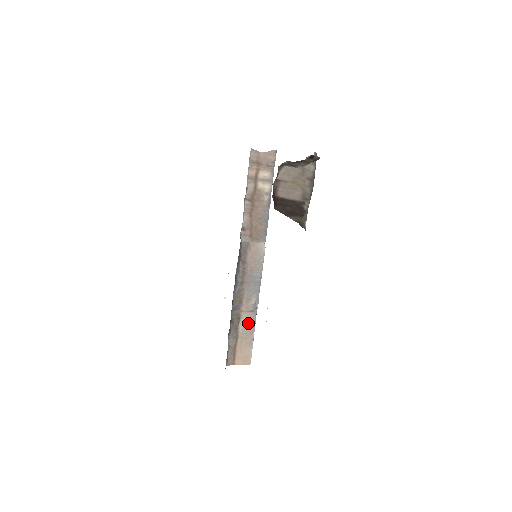
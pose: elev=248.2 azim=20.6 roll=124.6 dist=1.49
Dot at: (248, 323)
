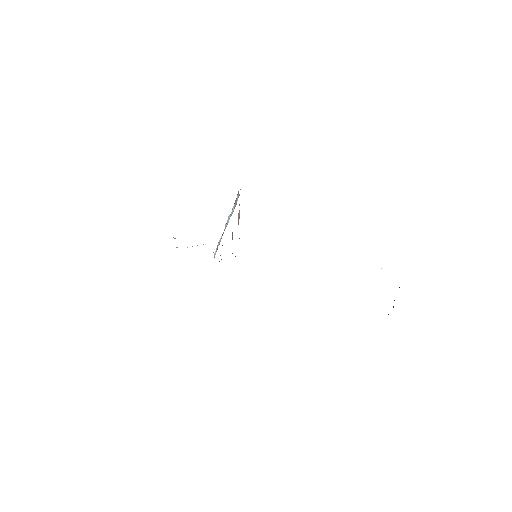
Dot at: occluded
